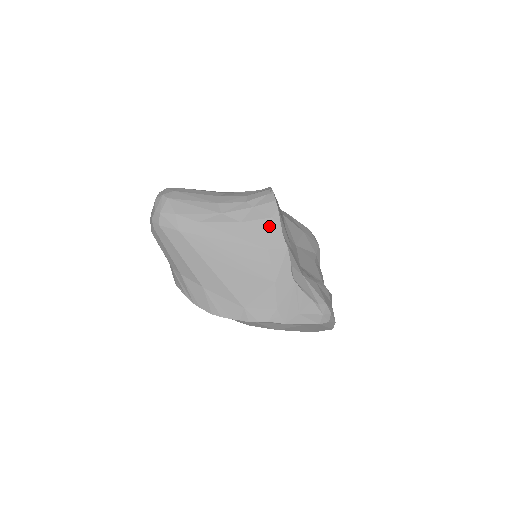
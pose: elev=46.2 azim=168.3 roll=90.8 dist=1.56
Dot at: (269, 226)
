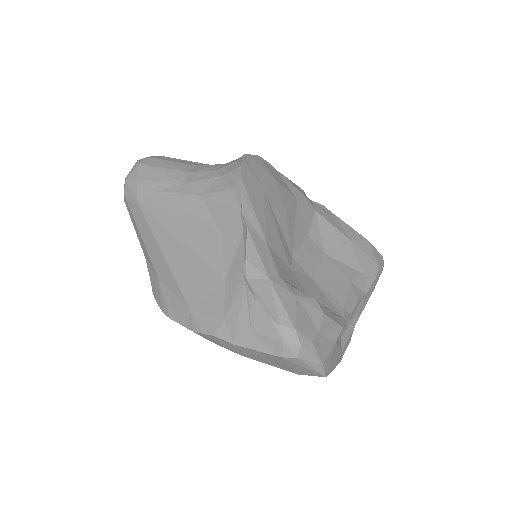
Dot at: (228, 201)
